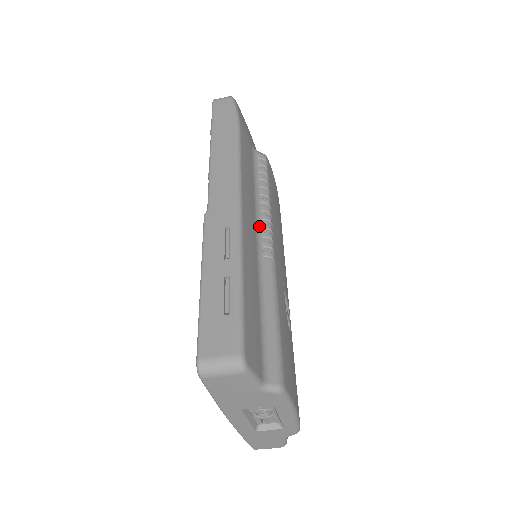
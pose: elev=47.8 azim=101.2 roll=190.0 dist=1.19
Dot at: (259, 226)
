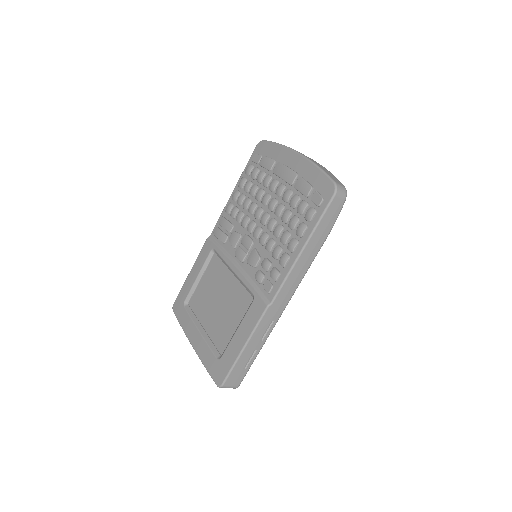
Dot at: occluded
